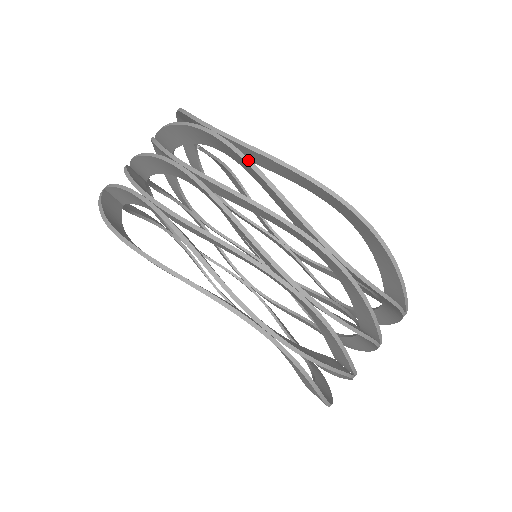
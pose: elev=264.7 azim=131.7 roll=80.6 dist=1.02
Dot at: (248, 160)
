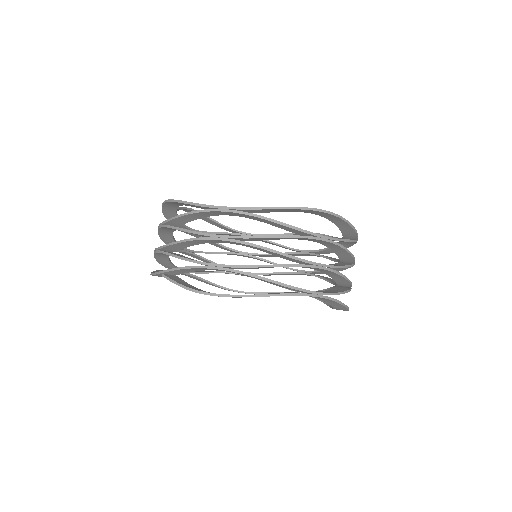
Dot at: (259, 216)
